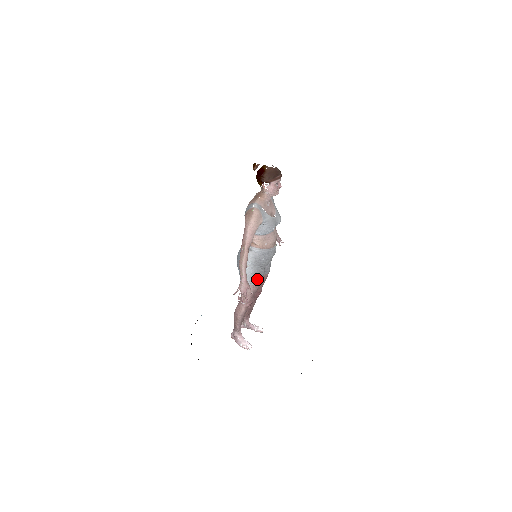
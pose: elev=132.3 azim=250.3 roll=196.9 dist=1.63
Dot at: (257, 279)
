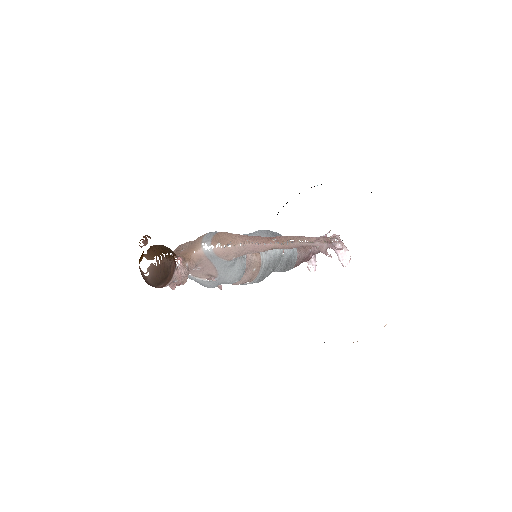
Dot at: occluded
